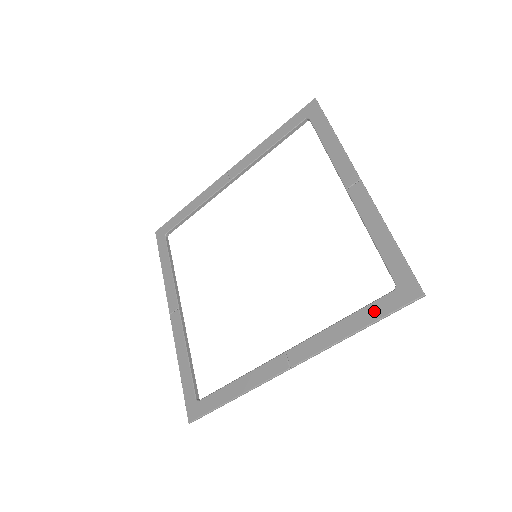
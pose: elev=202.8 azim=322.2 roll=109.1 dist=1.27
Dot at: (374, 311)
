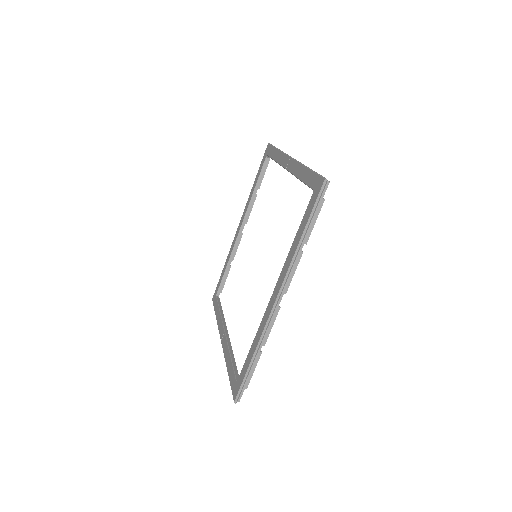
Dot at: (306, 216)
